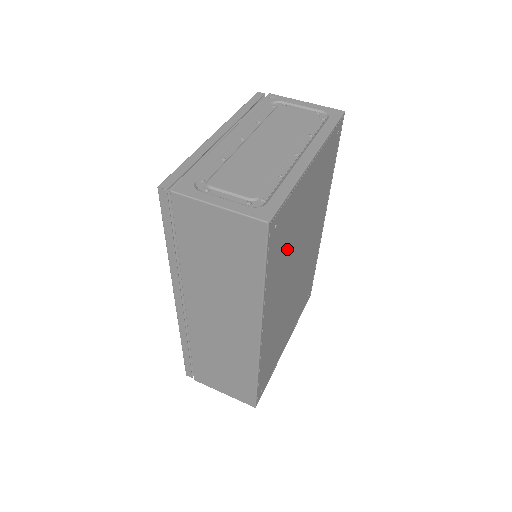
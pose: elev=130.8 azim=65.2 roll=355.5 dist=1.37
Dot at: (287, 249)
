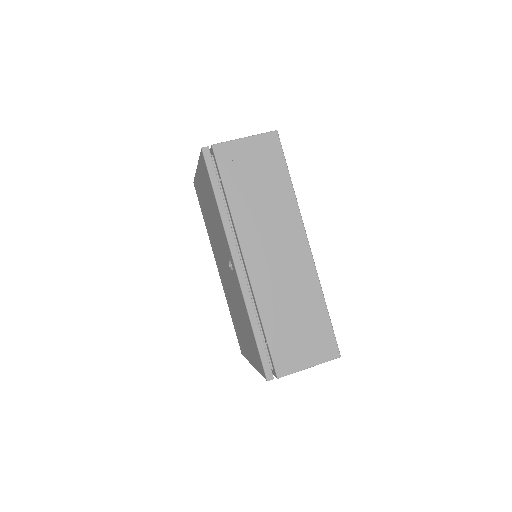
Dot at: occluded
